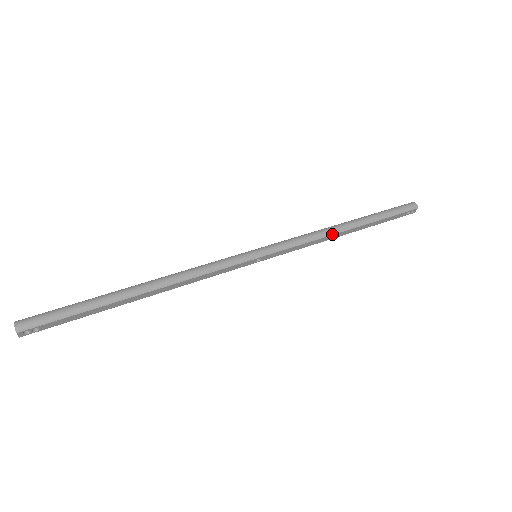
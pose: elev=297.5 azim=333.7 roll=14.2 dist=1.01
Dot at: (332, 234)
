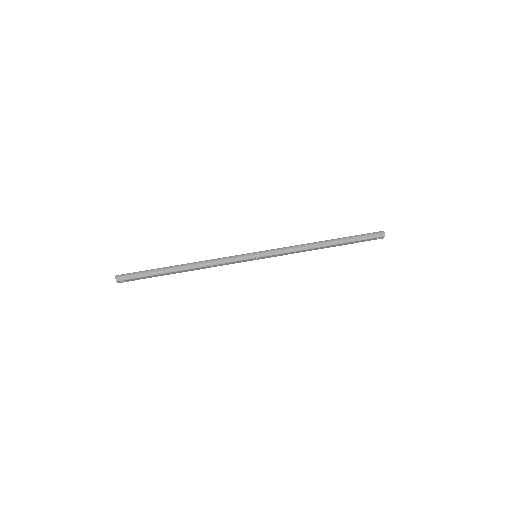
Dot at: (311, 248)
